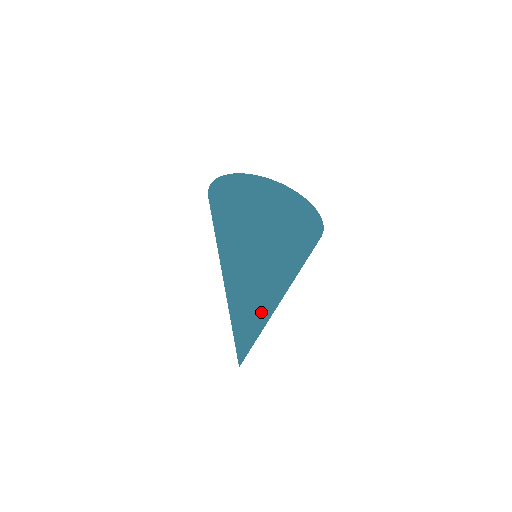
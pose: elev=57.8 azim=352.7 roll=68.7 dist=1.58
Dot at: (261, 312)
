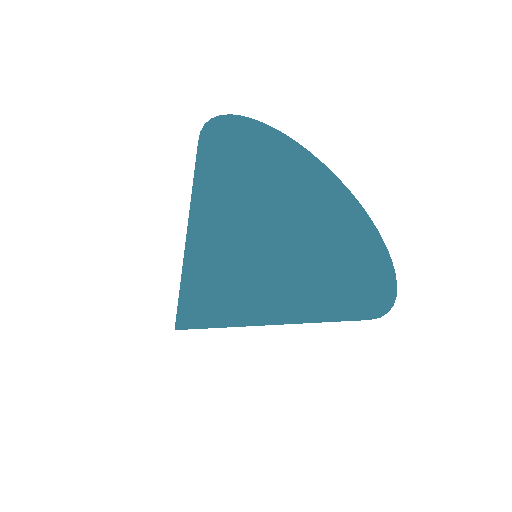
Dot at: occluded
